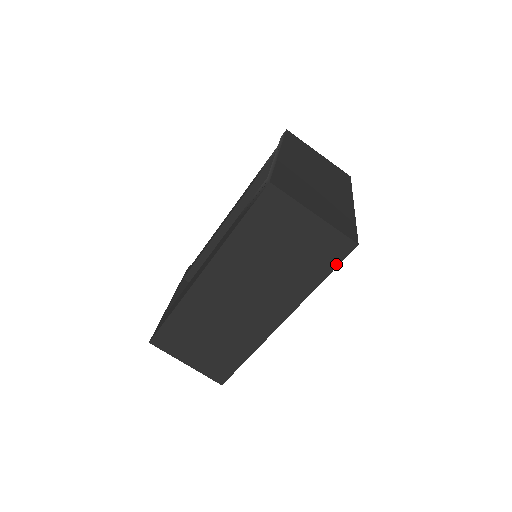
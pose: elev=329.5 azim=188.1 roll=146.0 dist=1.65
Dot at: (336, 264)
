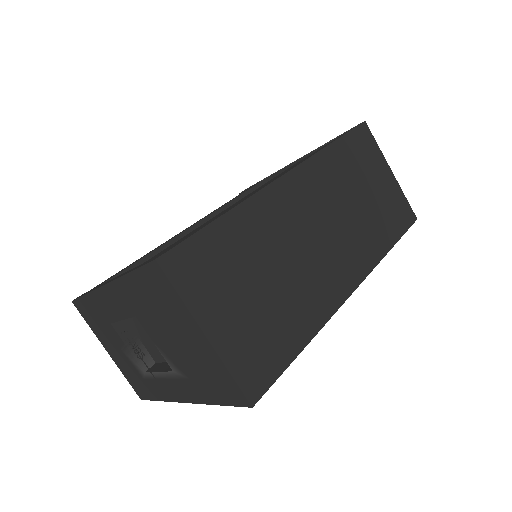
Dot at: (403, 231)
